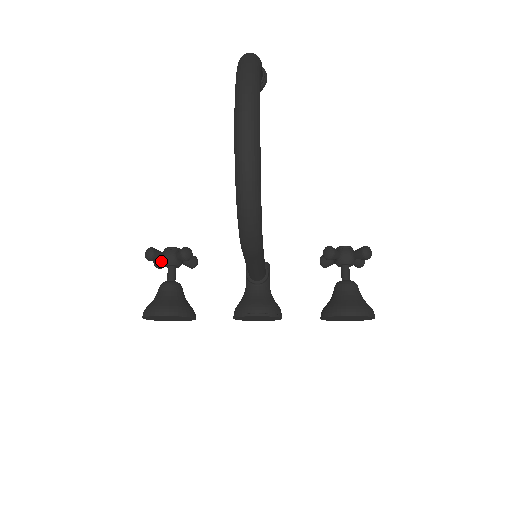
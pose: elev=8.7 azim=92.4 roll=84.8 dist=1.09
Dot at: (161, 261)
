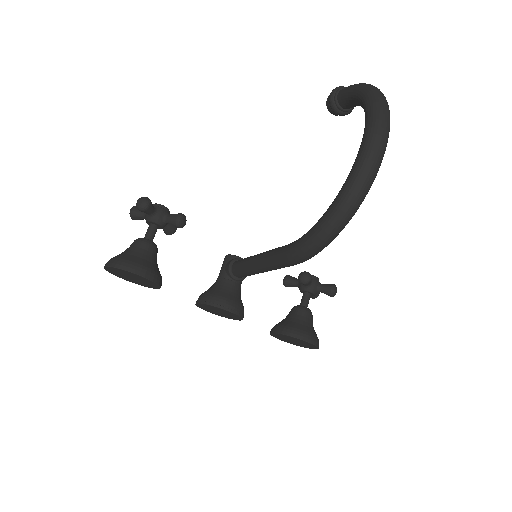
Dot at: (142, 213)
